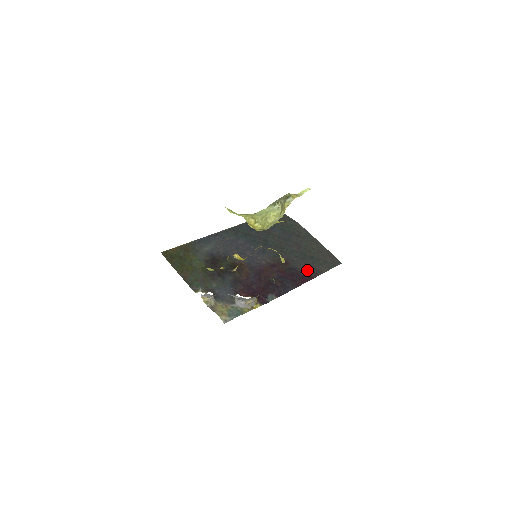
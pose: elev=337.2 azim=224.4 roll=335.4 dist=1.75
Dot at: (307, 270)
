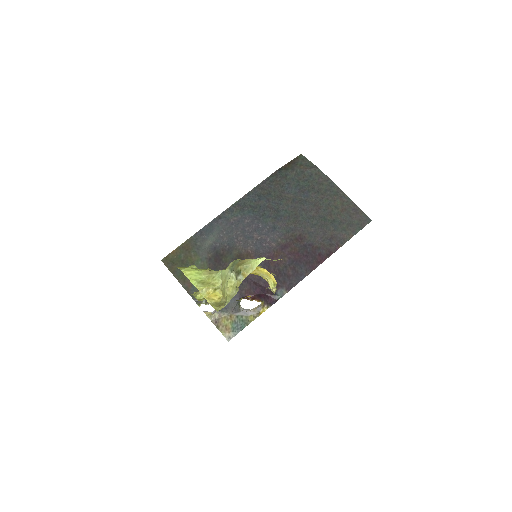
Dot at: (326, 243)
